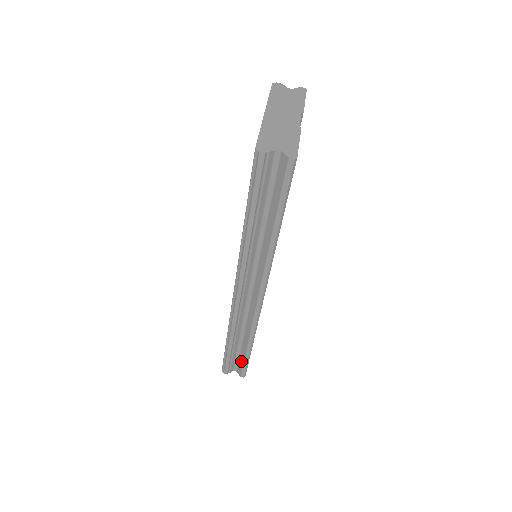
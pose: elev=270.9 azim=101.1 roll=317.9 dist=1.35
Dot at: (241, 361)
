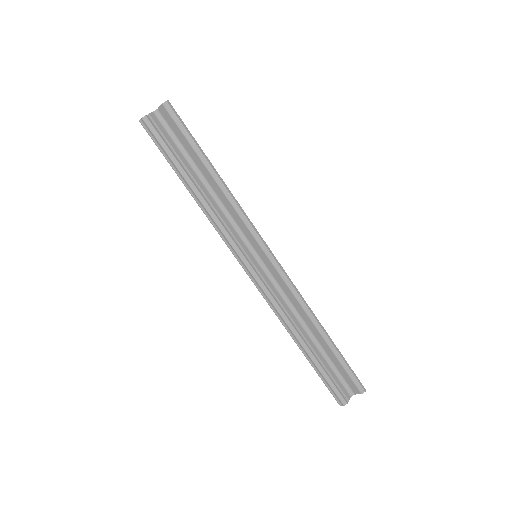
Dot at: (340, 369)
